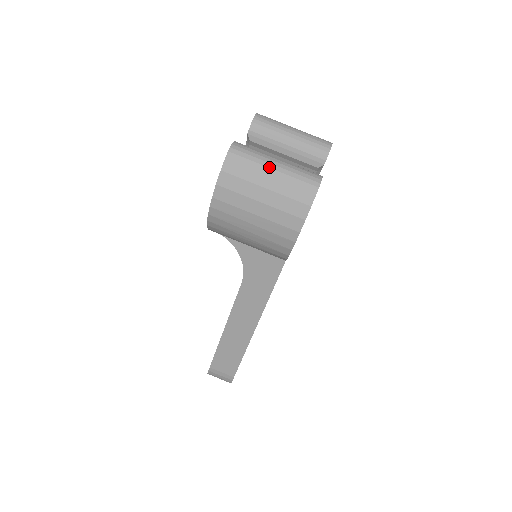
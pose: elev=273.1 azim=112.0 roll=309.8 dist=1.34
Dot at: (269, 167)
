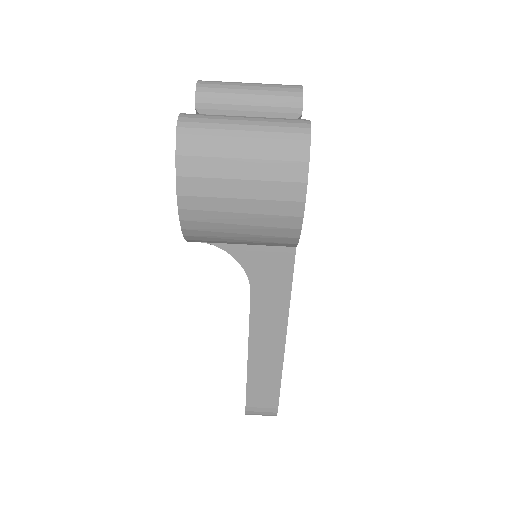
Dot at: (237, 129)
